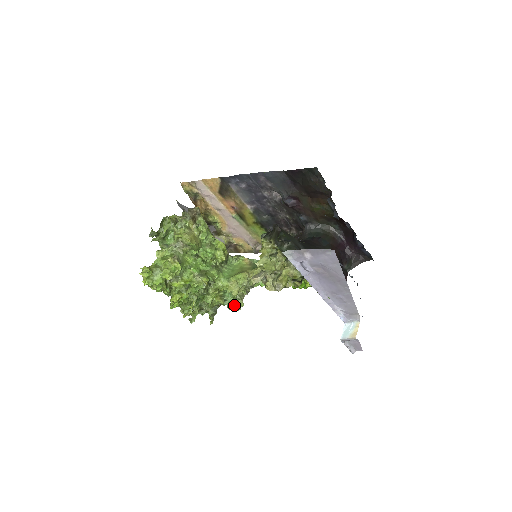
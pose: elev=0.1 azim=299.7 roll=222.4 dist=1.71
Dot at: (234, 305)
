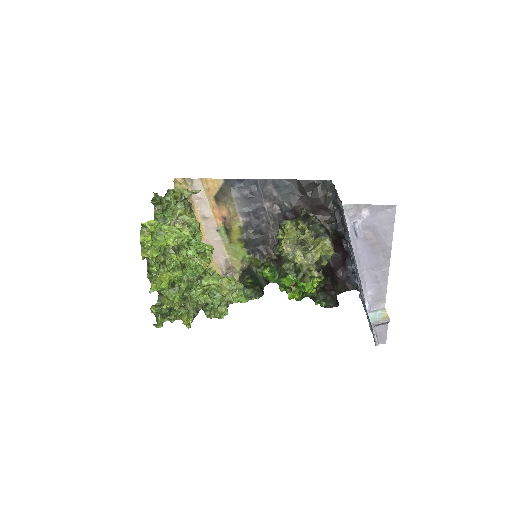
Dot at: (218, 310)
